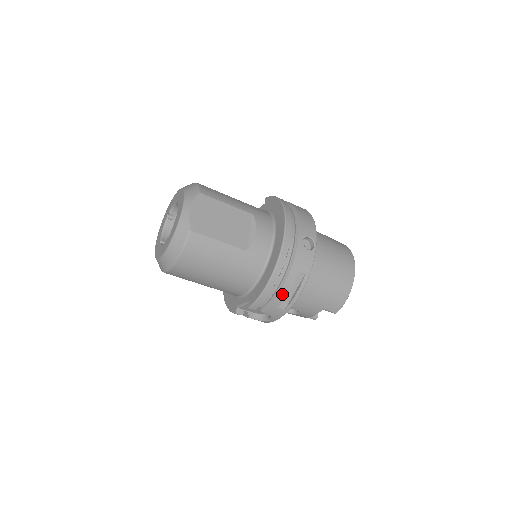
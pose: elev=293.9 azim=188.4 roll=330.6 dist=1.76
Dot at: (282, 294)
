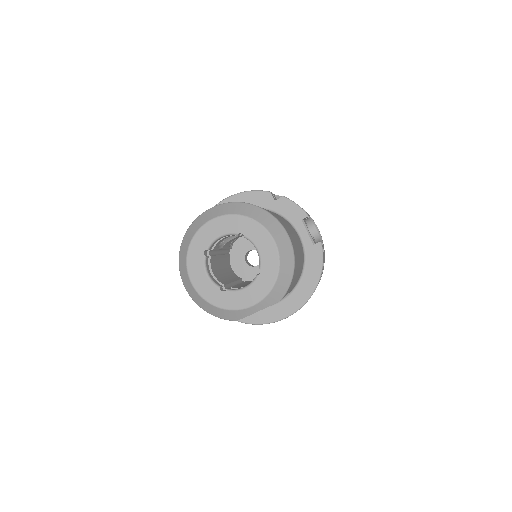
Dot at: occluded
